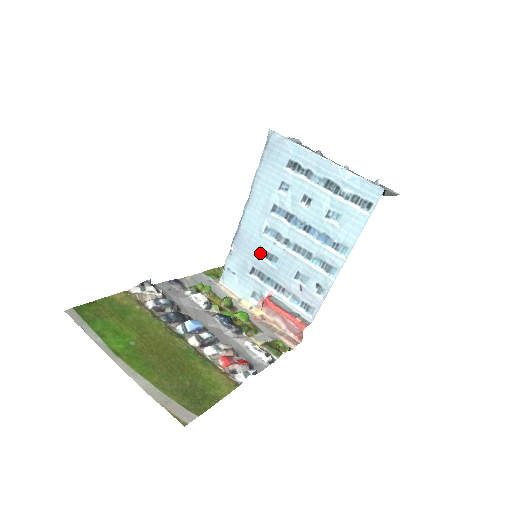
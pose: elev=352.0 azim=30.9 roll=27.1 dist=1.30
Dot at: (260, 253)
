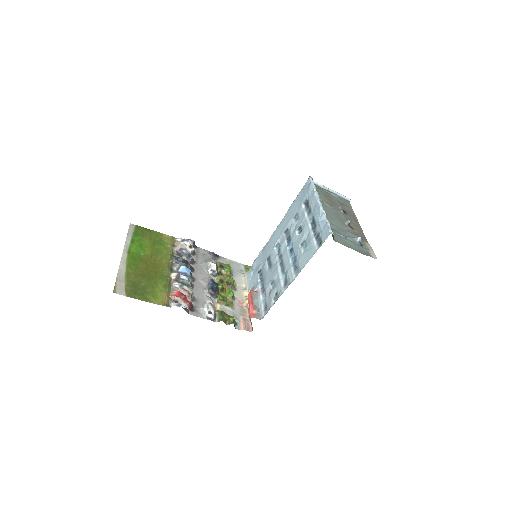
Dot at: (268, 260)
